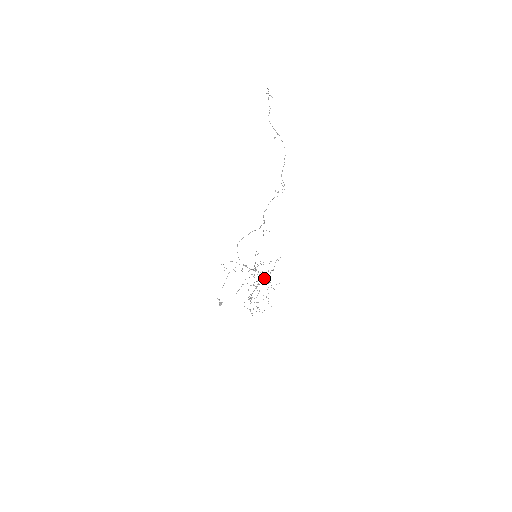
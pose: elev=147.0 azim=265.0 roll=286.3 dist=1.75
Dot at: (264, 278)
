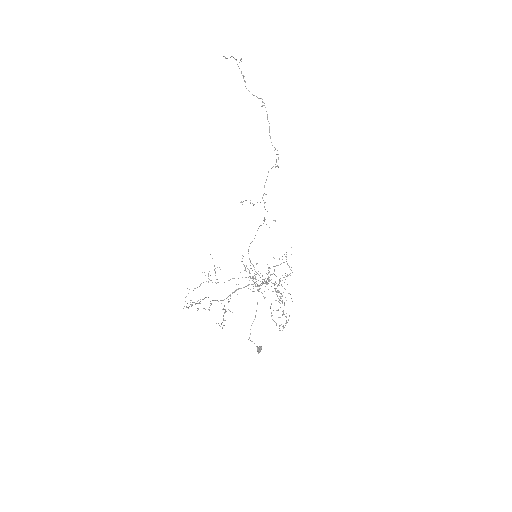
Dot at: (252, 278)
